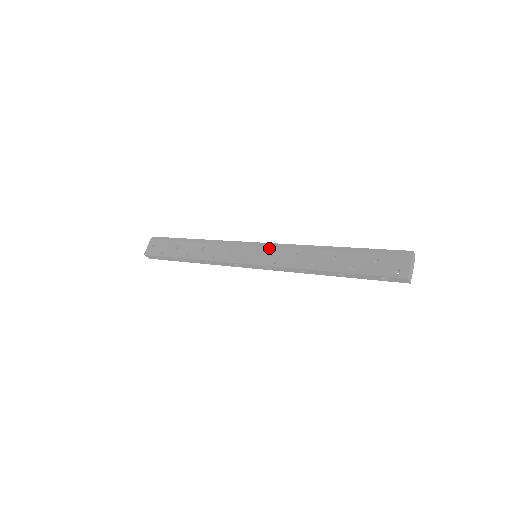
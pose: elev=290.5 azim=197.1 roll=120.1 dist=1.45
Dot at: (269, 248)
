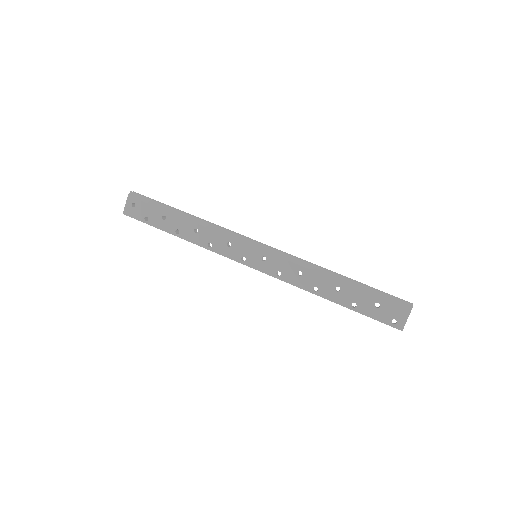
Dot at: (272, 256)
